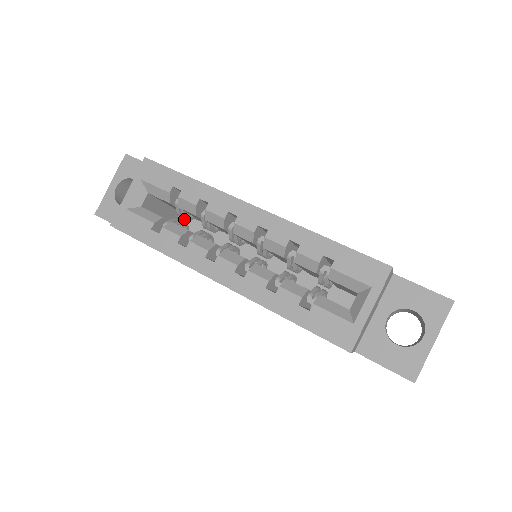
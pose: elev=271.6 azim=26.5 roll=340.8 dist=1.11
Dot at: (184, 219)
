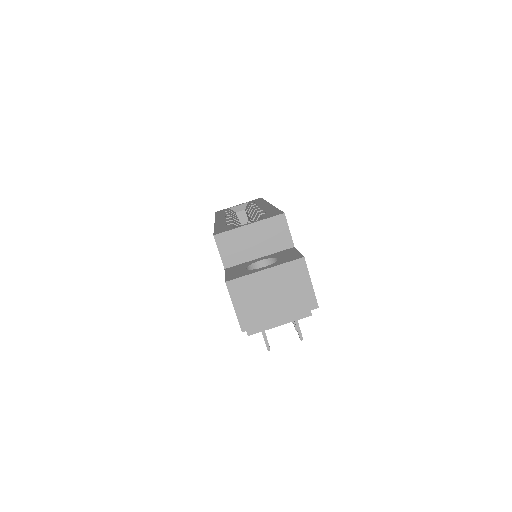
Dot at: occluded
